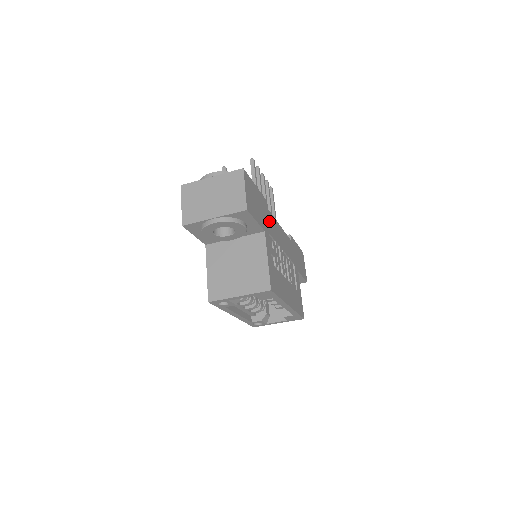
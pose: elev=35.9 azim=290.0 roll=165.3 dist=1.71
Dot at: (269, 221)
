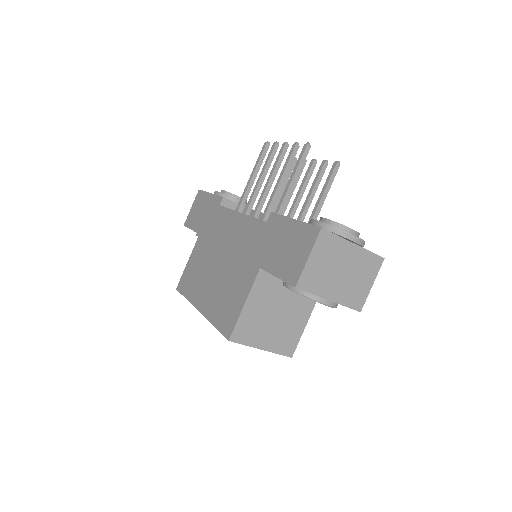
Dot at: occluded
